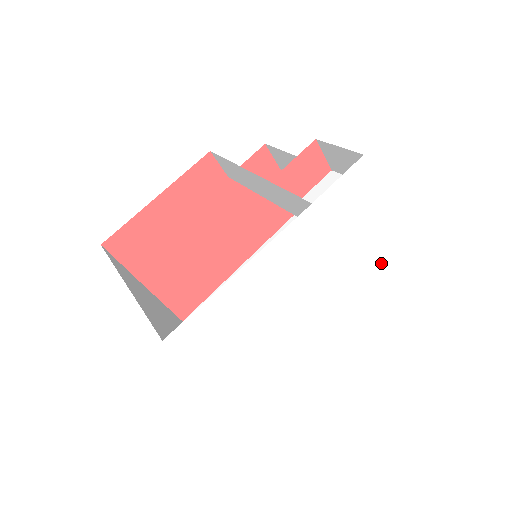
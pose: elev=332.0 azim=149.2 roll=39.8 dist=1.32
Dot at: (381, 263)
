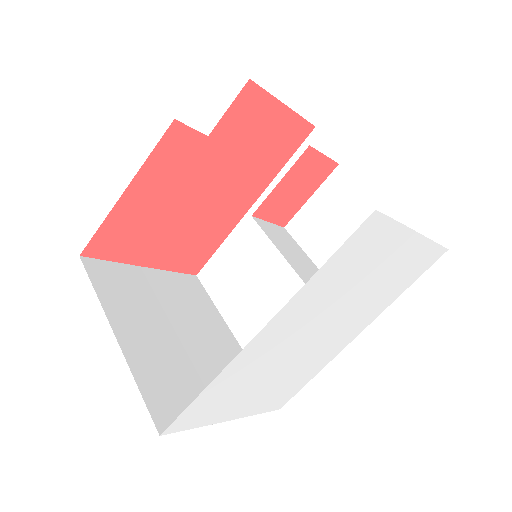
Dot at: (408, 269)
